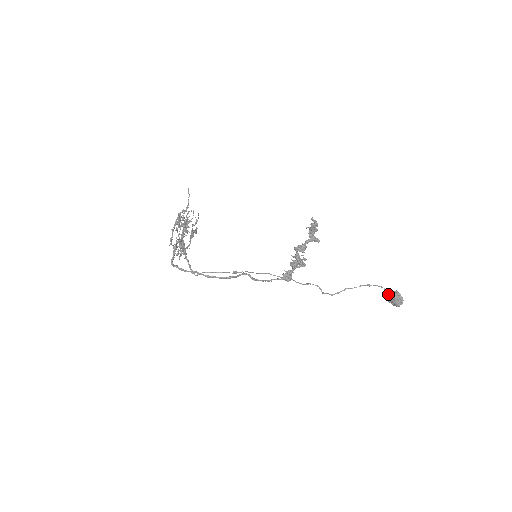
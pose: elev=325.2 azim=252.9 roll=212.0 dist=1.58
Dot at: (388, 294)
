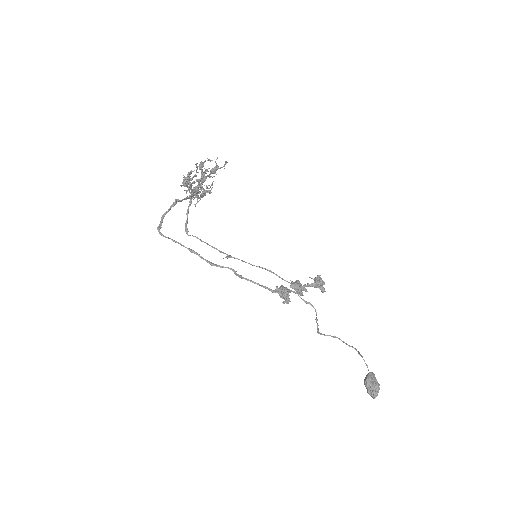
Dot at: (365, 382)
